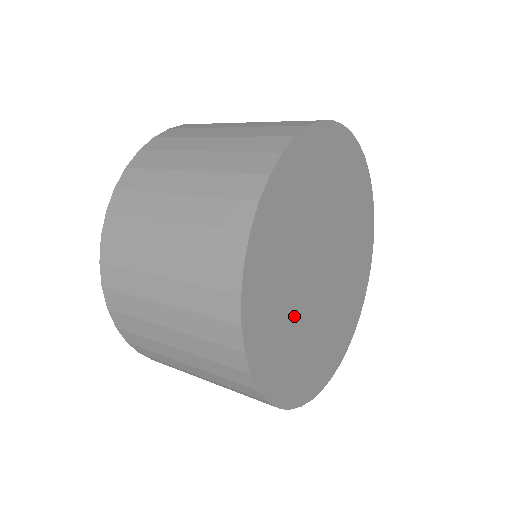
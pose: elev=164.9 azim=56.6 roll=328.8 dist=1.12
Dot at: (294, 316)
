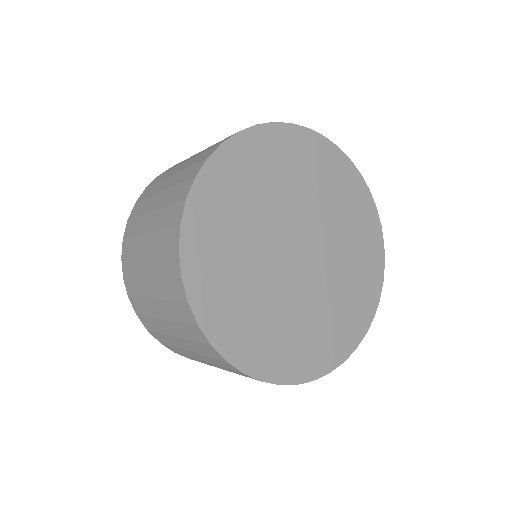
Dot at: (277, 309)
